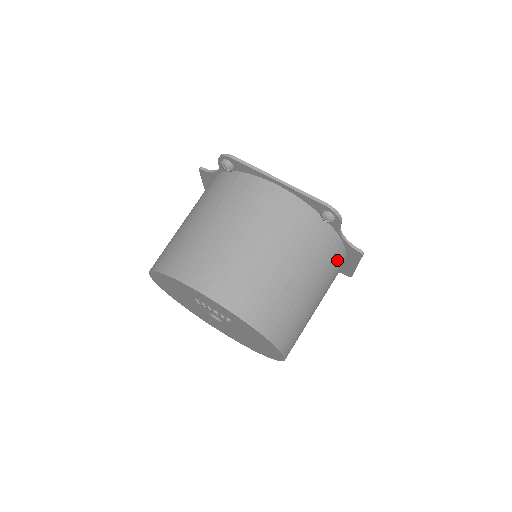
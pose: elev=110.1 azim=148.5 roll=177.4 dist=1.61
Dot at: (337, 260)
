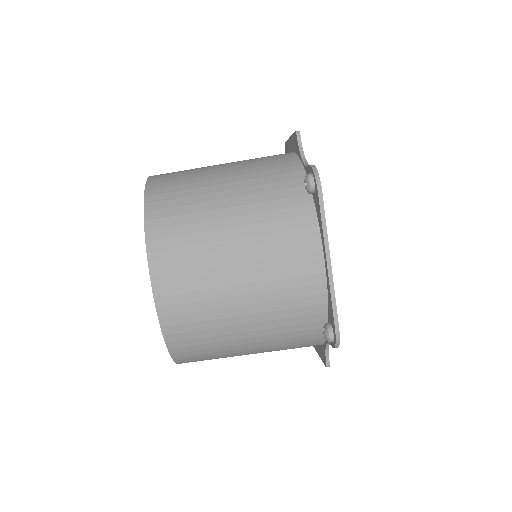
Dot at: occluded
